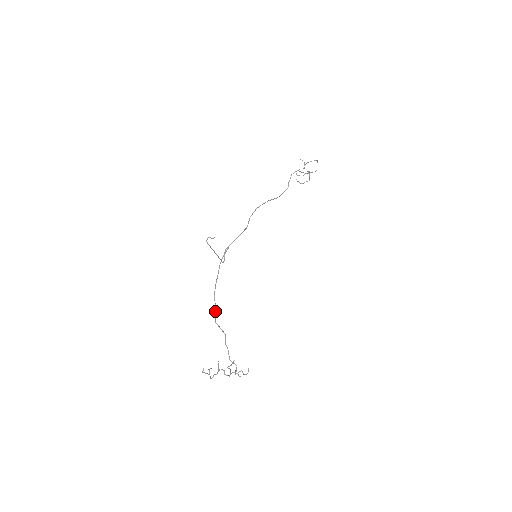
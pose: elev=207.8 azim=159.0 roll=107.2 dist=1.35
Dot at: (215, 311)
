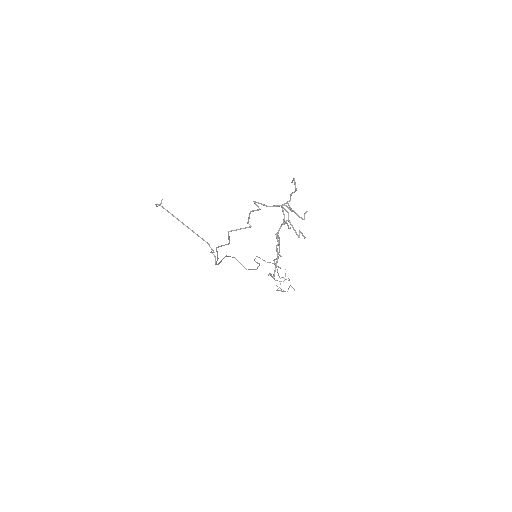
Dot at: occluded
